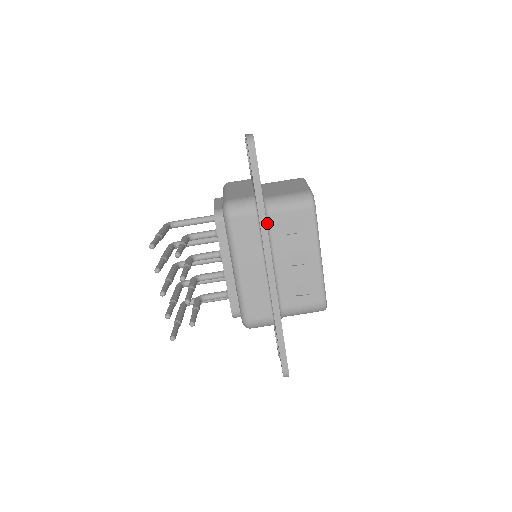
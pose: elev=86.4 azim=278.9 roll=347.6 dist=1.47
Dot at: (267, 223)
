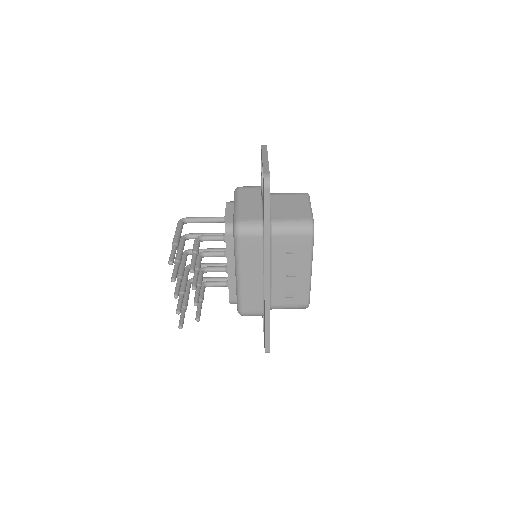
Dot at: (270, 243)
